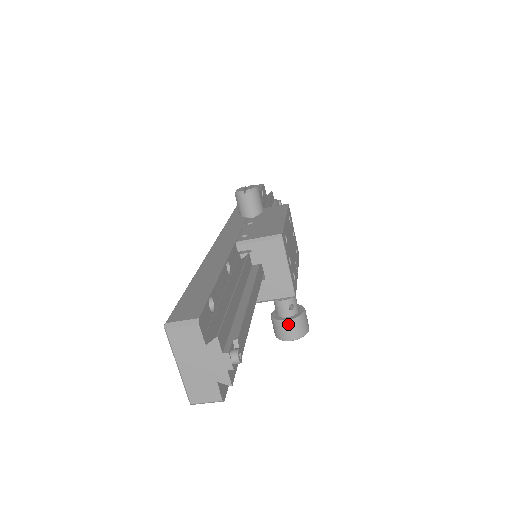
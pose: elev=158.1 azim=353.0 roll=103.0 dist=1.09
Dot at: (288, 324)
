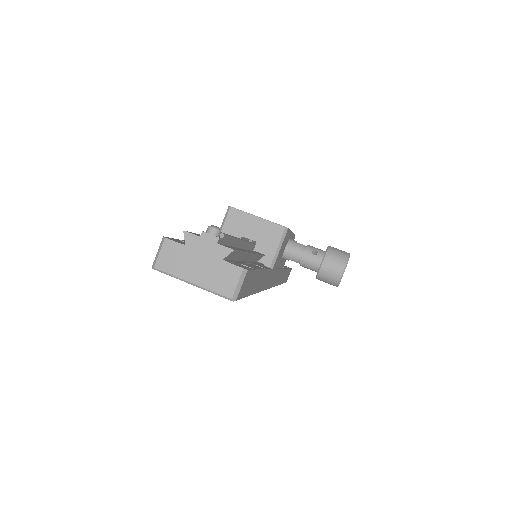
Dot at: (325, 263)
